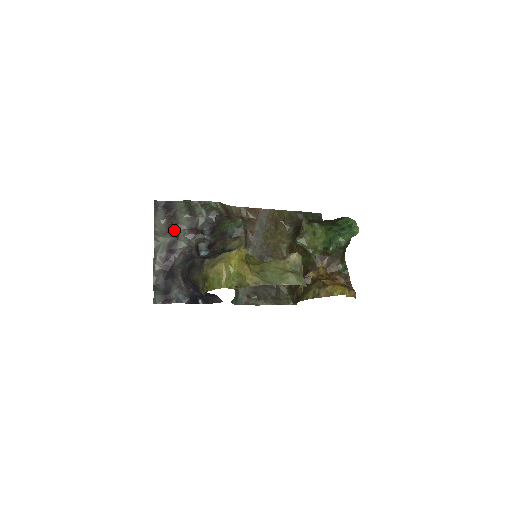
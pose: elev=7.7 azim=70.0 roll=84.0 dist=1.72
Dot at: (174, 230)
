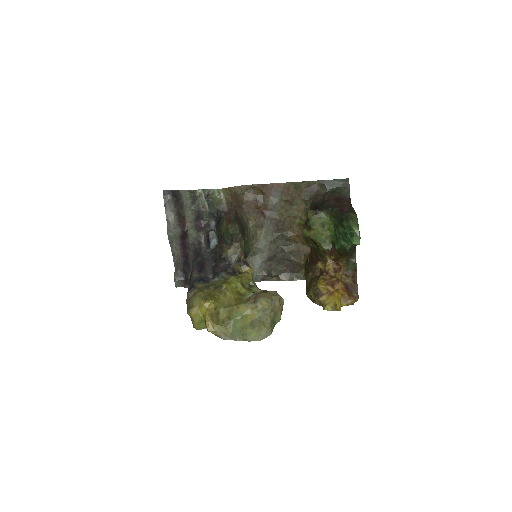
Dot at: (183, 223)
